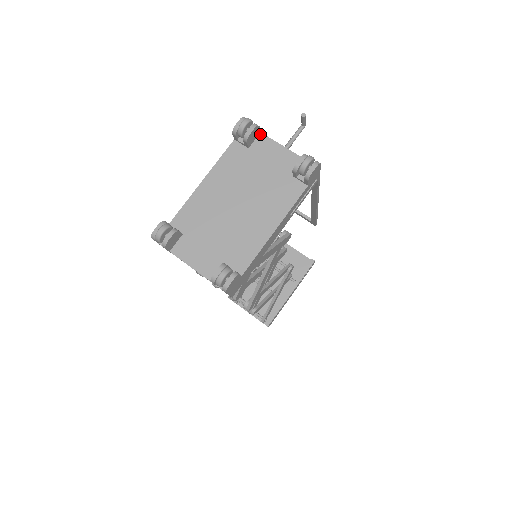
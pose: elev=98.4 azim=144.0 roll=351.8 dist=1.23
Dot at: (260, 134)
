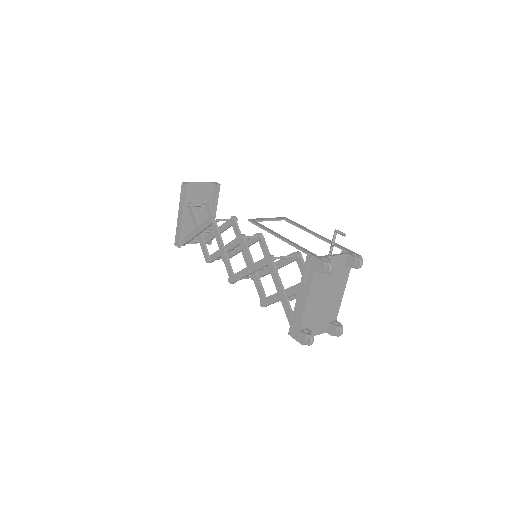
Dot at: (326, 258)
